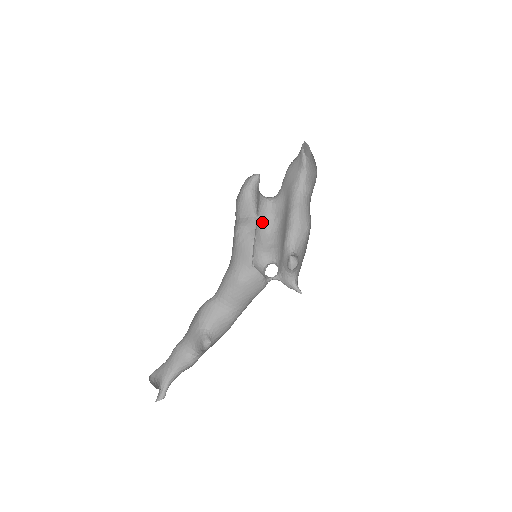
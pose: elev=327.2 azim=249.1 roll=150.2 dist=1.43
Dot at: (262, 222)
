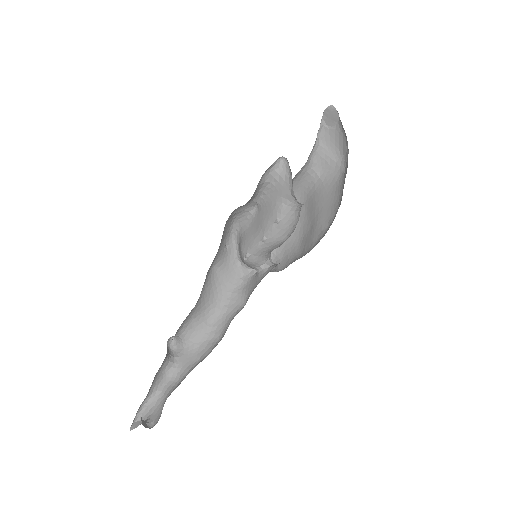
Dot at: (284, 229)
